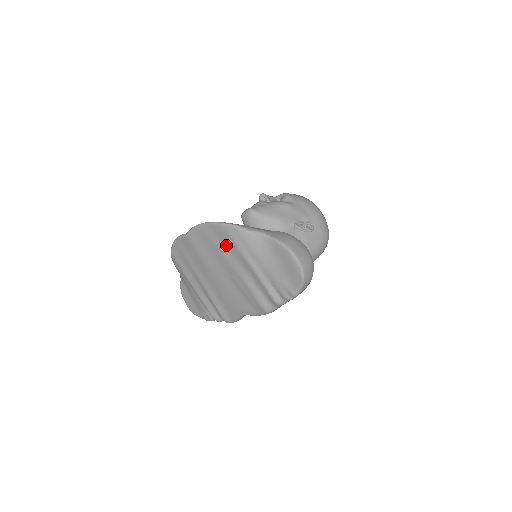
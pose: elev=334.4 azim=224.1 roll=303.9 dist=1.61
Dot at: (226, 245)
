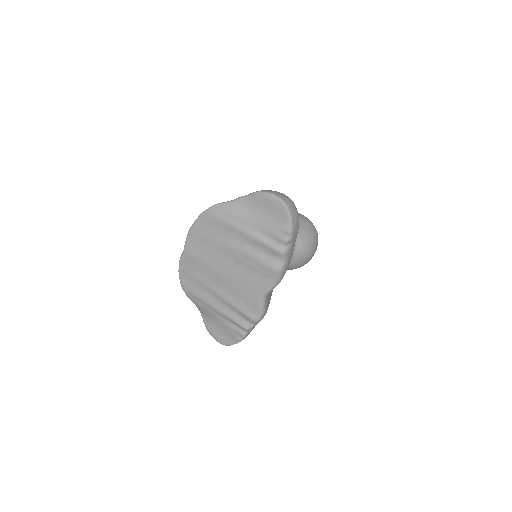
Dot at: (217, 229)
